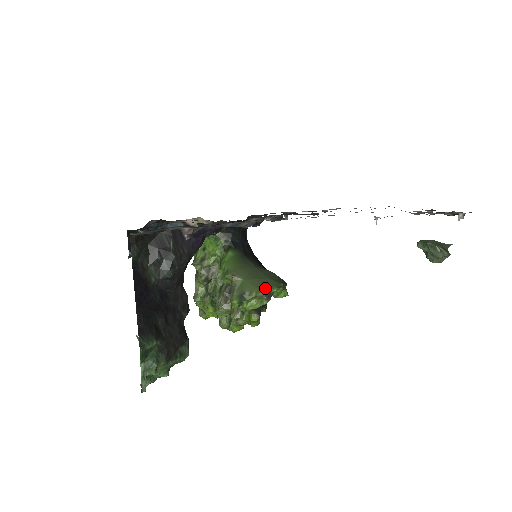
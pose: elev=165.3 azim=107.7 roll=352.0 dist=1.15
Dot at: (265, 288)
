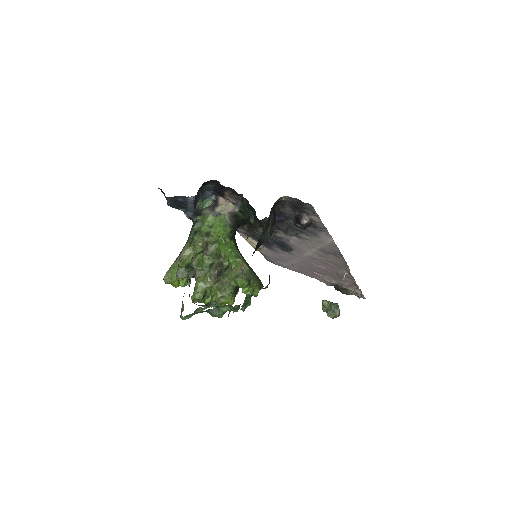
Dot at: (260, 283)
